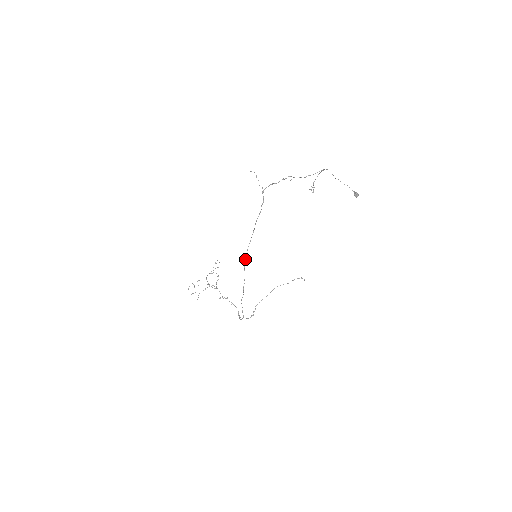
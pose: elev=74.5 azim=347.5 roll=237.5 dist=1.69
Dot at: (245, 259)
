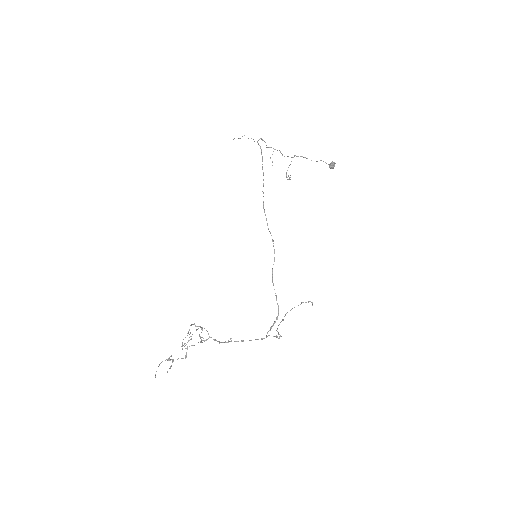
Dot at: (263, 207)
